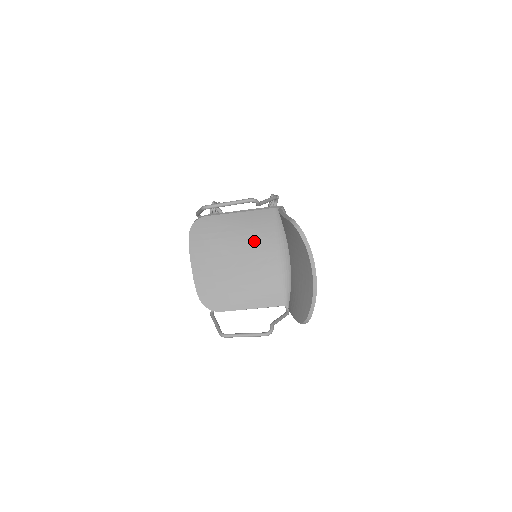
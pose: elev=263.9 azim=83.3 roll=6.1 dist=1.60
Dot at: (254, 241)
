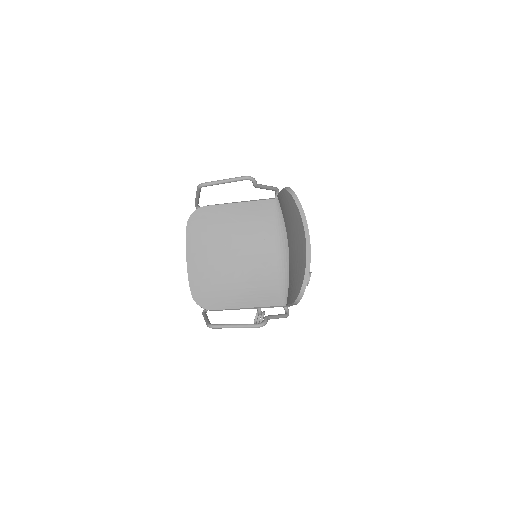
Dot at: (253, 235)
